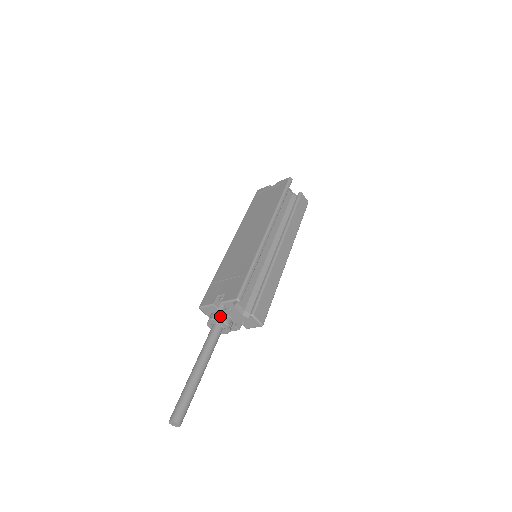
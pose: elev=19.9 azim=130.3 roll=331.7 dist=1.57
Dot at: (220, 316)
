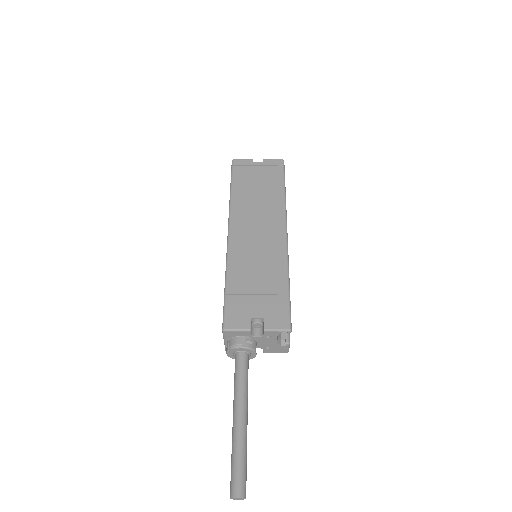
Dot at: (251, 343)
